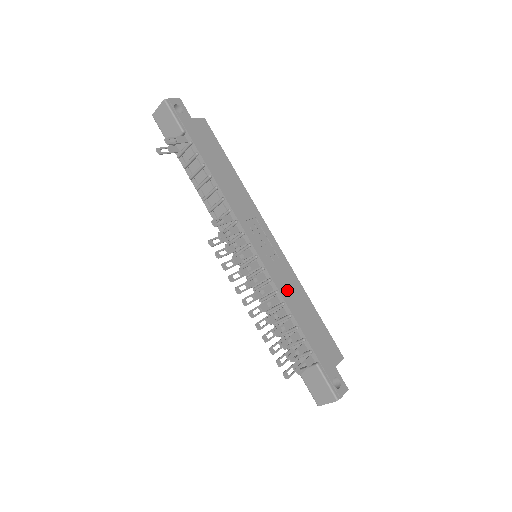
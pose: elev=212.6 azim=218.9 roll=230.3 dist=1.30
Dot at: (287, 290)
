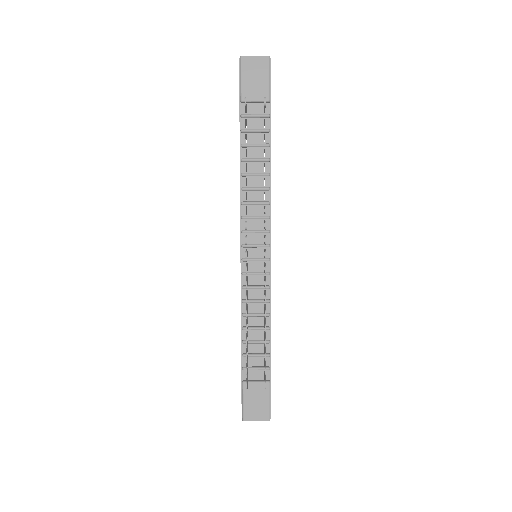
Dot at: occluded
